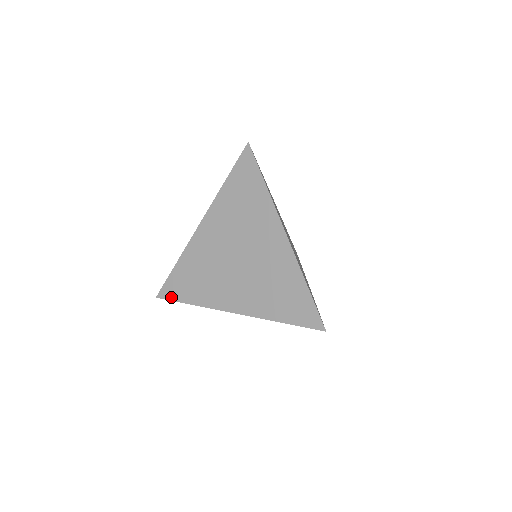
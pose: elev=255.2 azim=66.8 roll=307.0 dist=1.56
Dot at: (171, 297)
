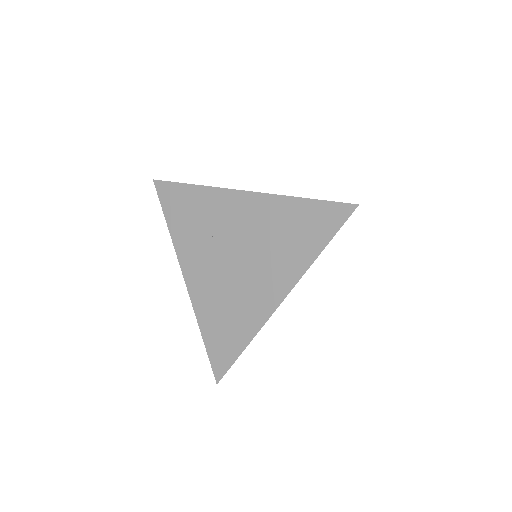
Dot at: (162, 198)
